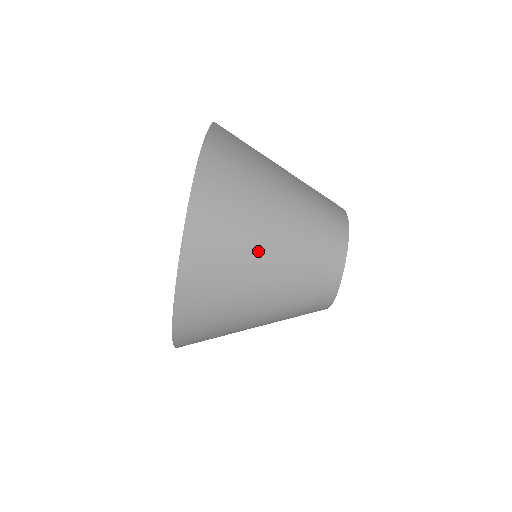
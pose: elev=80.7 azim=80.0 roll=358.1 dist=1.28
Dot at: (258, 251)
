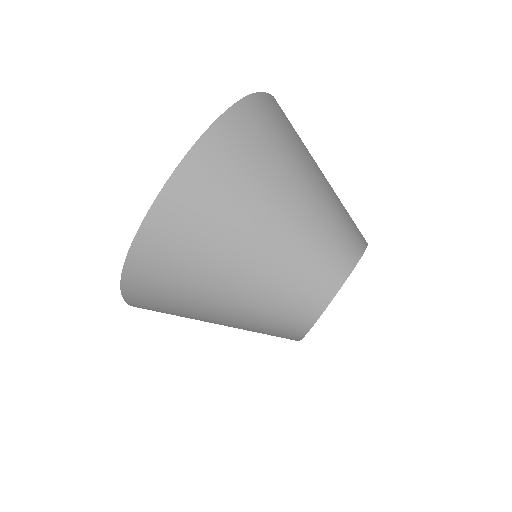
Dot at: (250, 224)
